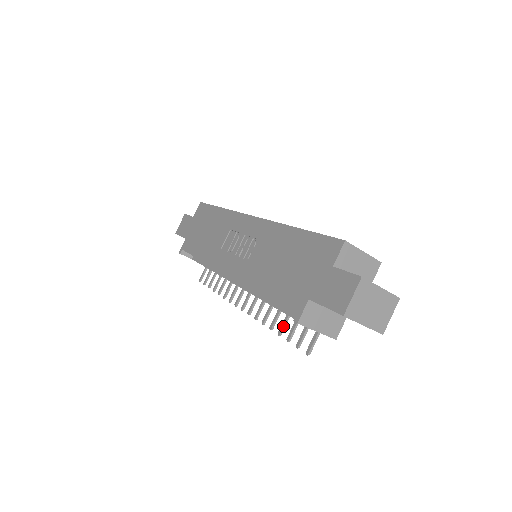
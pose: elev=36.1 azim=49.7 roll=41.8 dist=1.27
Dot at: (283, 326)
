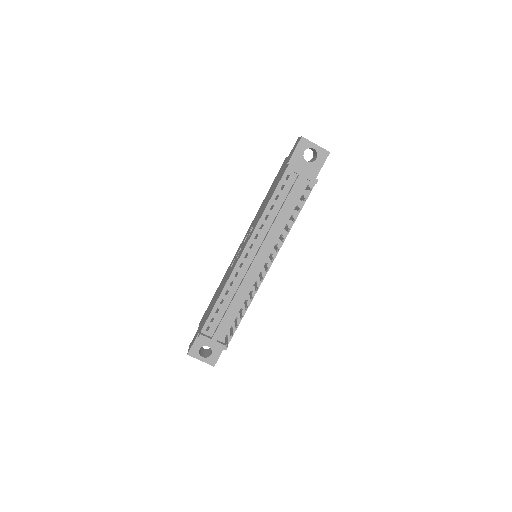
Dot at: (293, 218)
